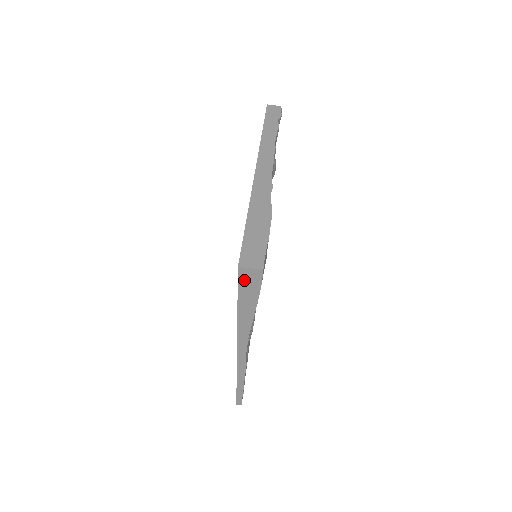
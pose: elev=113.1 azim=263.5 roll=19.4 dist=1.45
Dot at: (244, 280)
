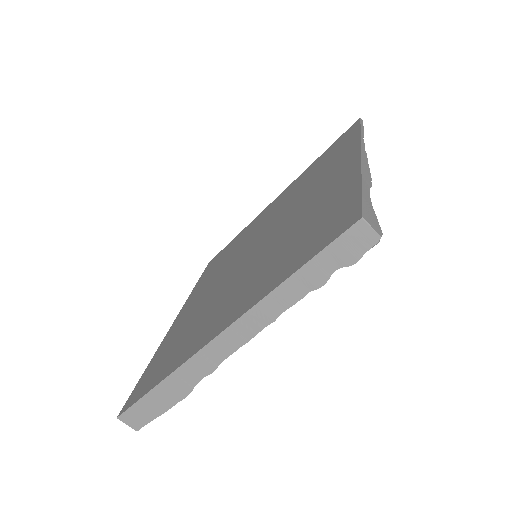
Dot at: occluded
